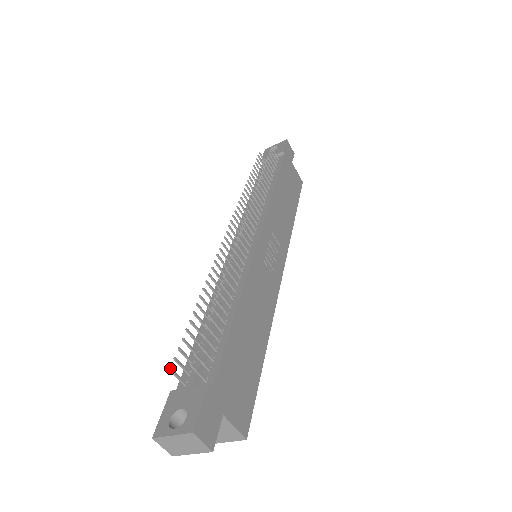
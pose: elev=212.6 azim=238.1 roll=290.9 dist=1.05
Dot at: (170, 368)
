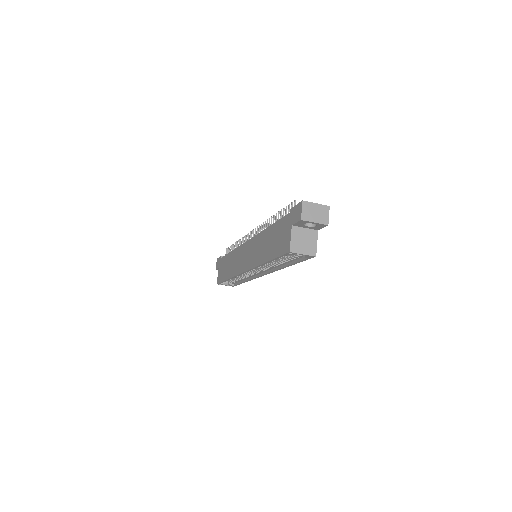
Dot at: (295, 200)
